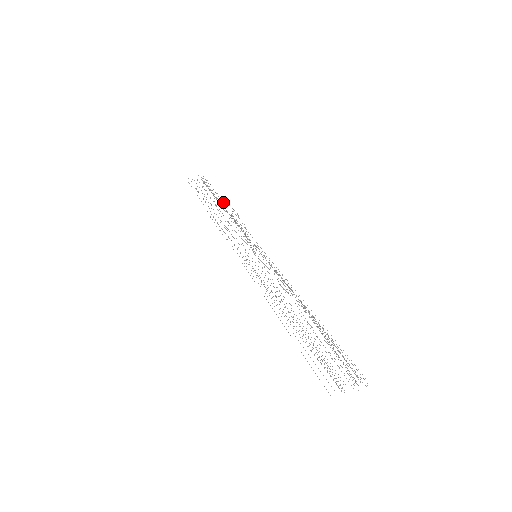
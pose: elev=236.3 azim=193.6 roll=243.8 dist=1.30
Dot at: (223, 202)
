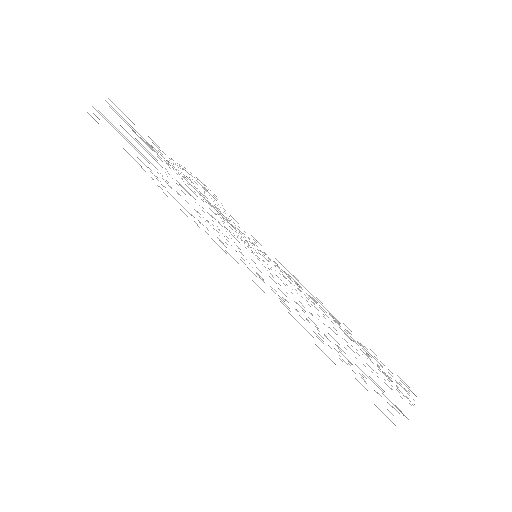
Dot at: occluded
